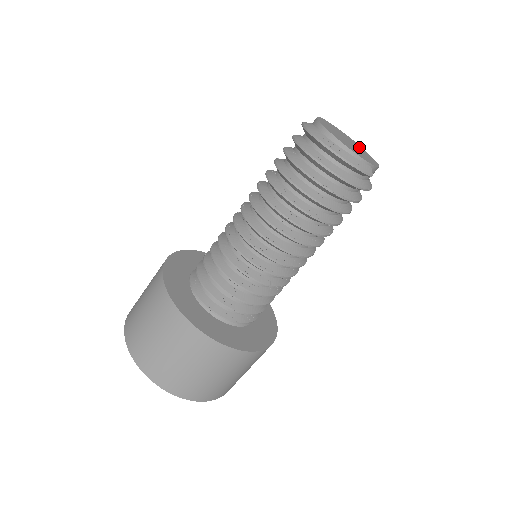
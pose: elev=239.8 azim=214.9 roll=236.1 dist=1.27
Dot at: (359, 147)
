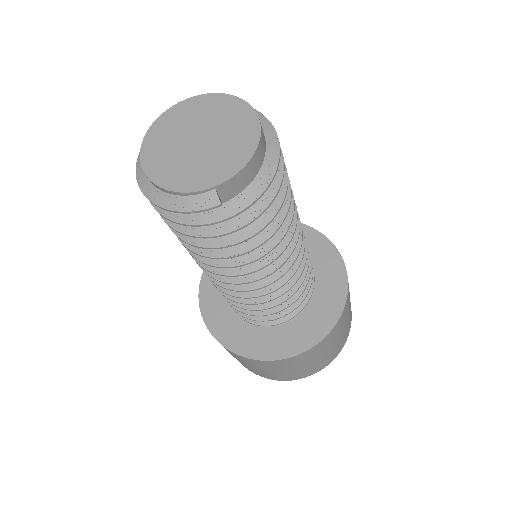
Dot at: (234, 120)
